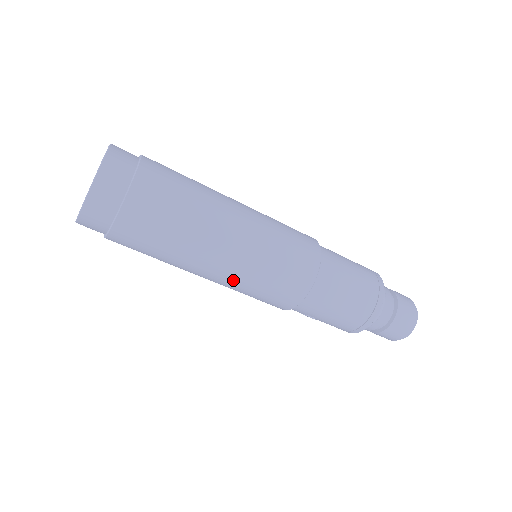
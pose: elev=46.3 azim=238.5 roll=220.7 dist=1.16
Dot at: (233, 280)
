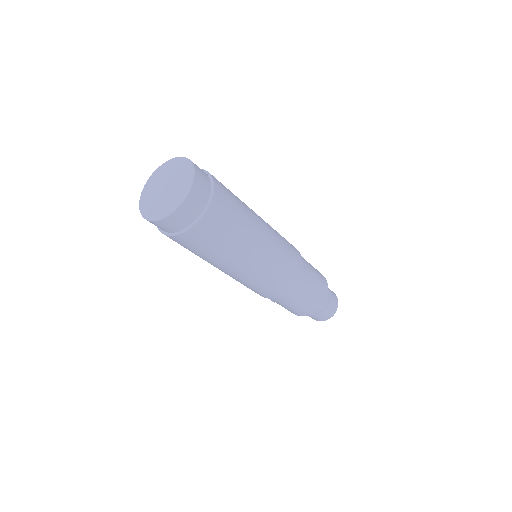
Dot at: (239, 278)
